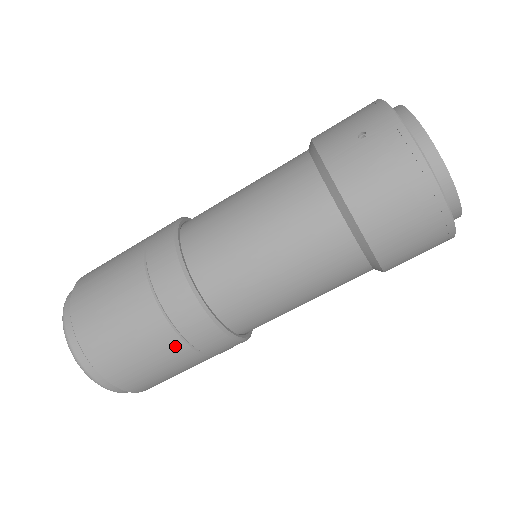
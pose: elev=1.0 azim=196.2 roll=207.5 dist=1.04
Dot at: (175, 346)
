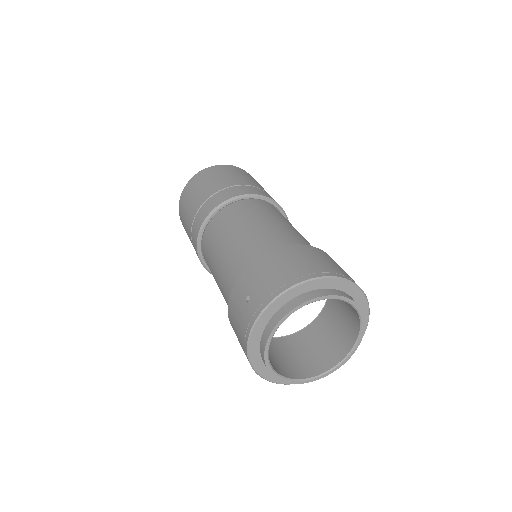
Dot at: occluded
